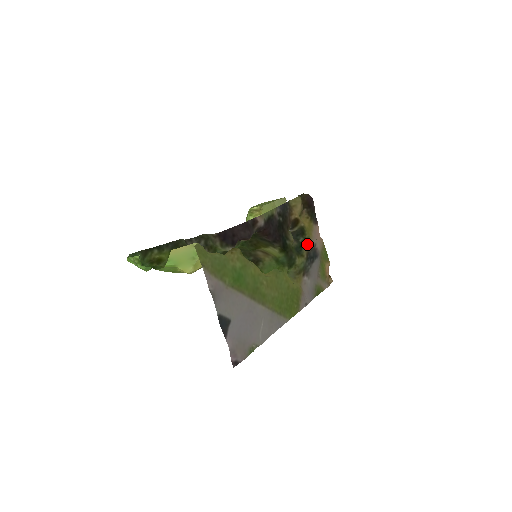
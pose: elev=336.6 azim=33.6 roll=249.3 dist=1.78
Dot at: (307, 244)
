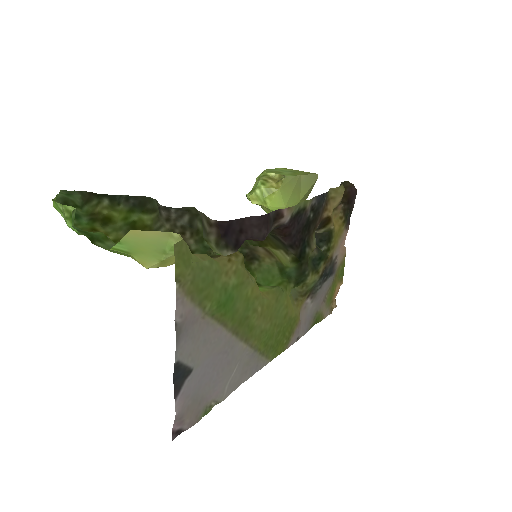
Dot at: (328, 256)
